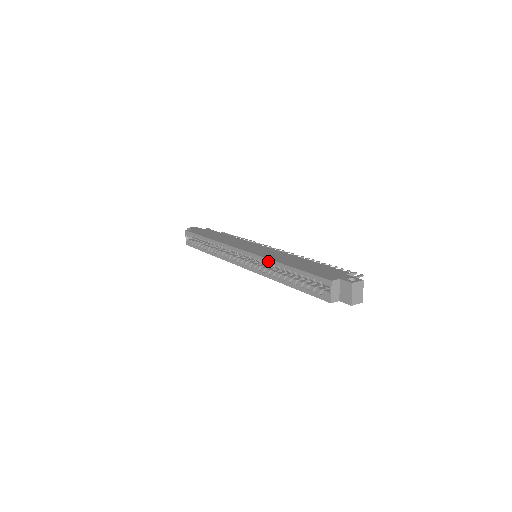
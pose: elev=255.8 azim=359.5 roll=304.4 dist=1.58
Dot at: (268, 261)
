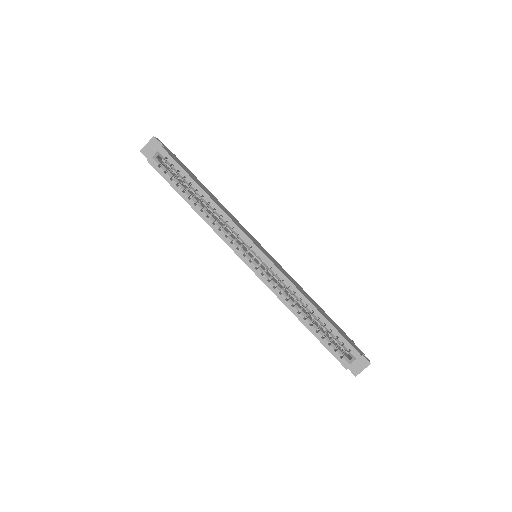
Dot at: (296, 290)
